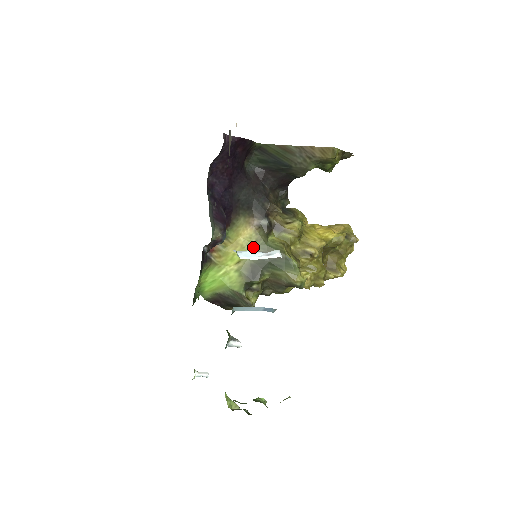
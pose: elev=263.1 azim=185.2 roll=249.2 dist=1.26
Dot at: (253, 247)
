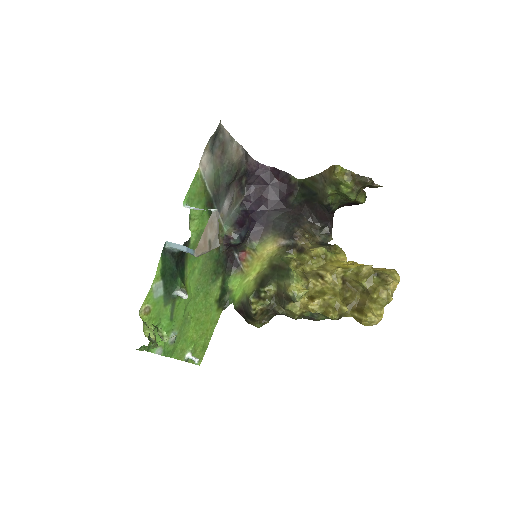
Dot at: (271, 260)
